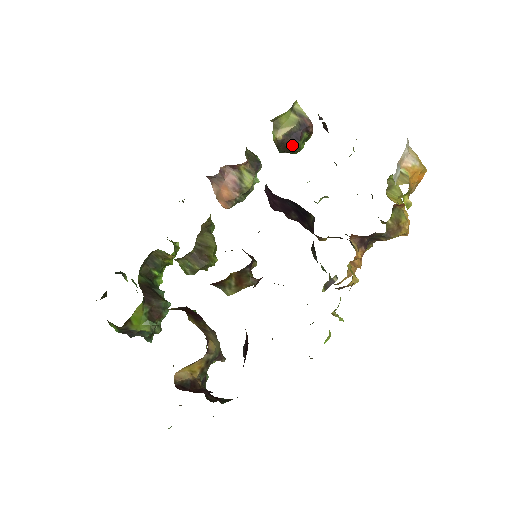
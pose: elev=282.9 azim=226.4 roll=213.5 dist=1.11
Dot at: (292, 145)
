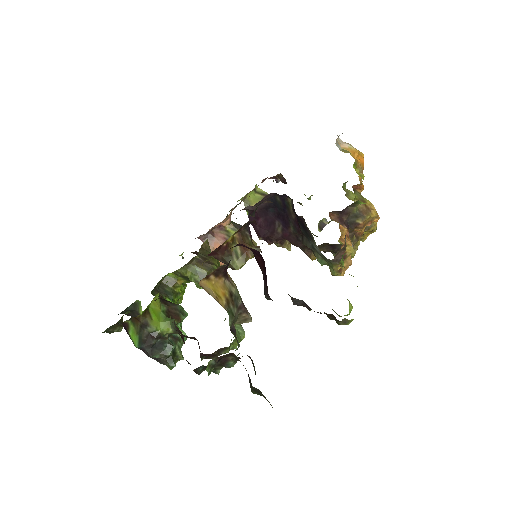
Dot at: occluded
